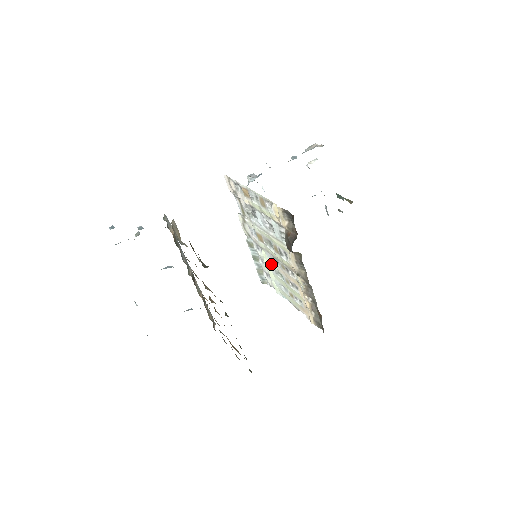
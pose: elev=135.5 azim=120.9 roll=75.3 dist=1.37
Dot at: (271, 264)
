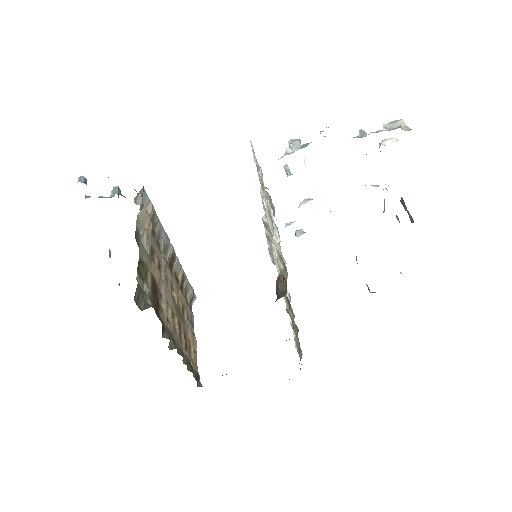
Dot at: occluded
